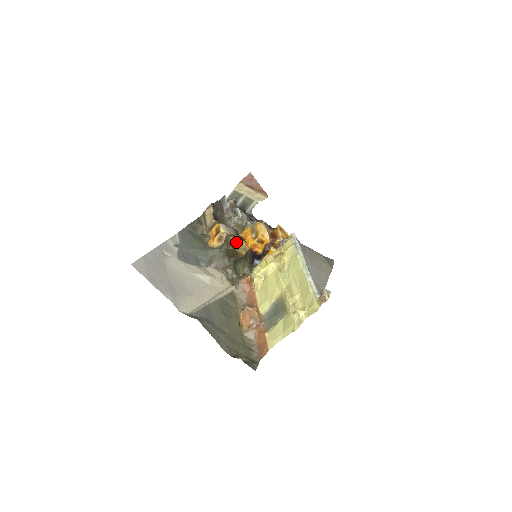
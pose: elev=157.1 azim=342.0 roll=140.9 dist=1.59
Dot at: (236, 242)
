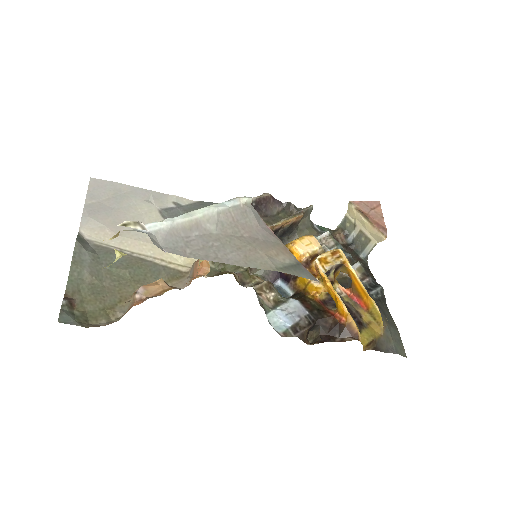
Dot at: occluded
